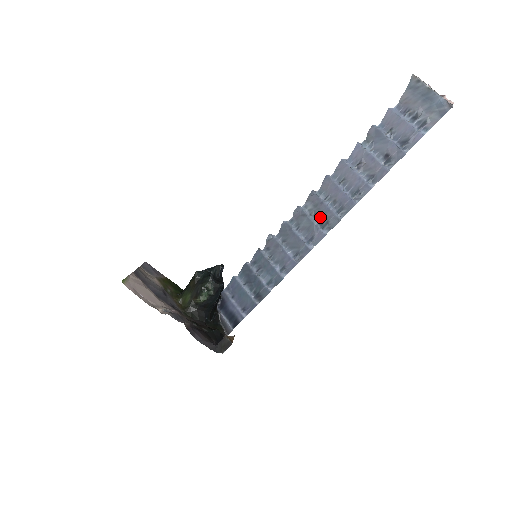
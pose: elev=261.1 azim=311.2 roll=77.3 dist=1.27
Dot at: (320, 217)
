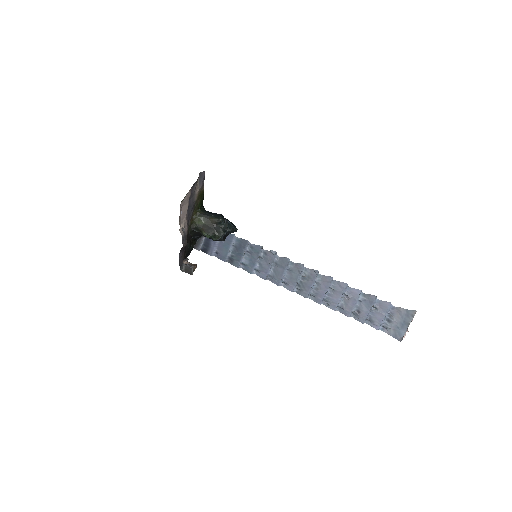
Dot at: (303, 283)
